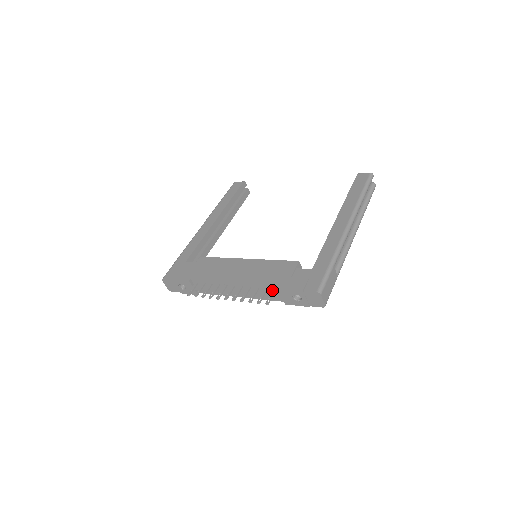
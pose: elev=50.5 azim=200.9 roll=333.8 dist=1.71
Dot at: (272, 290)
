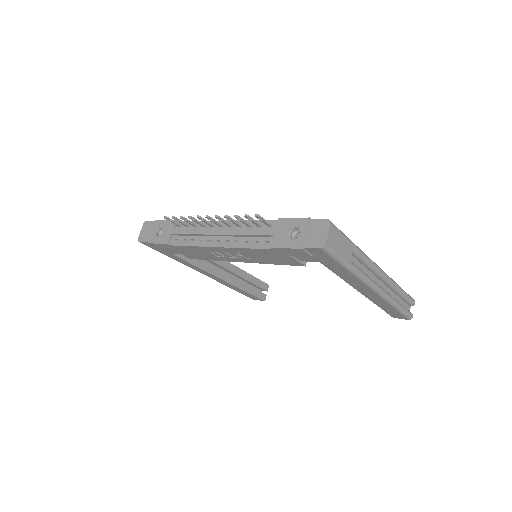
Dot at: (268, 224)
